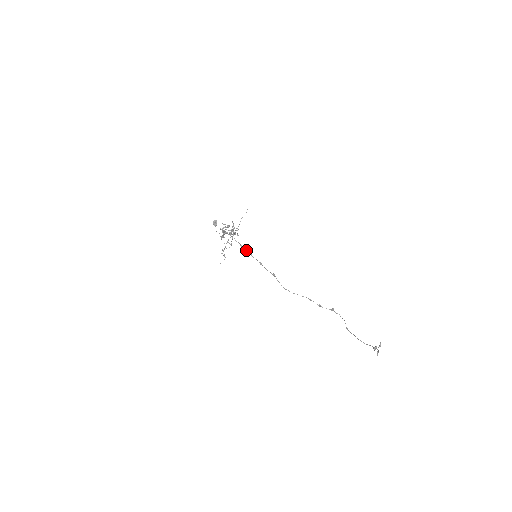
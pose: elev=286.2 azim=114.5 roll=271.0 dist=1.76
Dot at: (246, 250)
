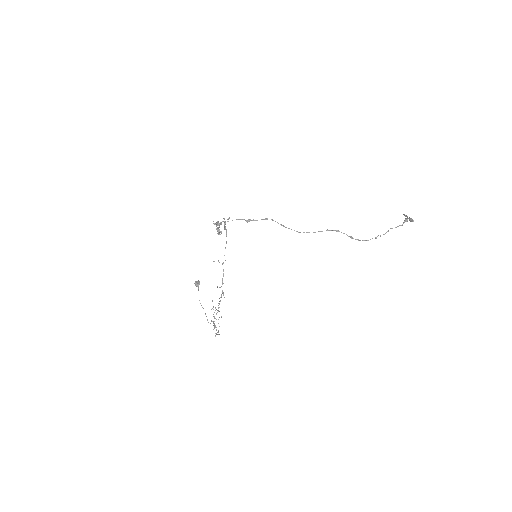
Dot at: (247, 220)
